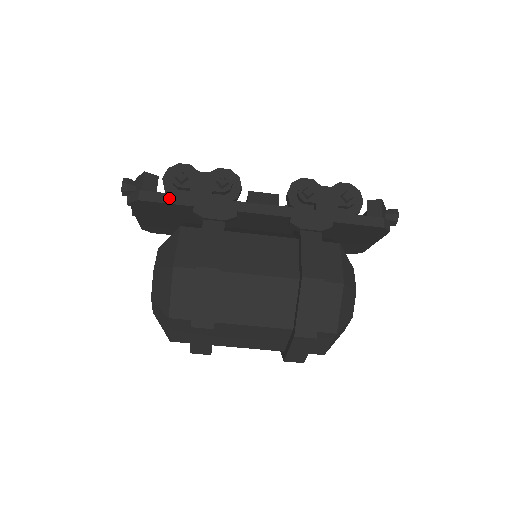
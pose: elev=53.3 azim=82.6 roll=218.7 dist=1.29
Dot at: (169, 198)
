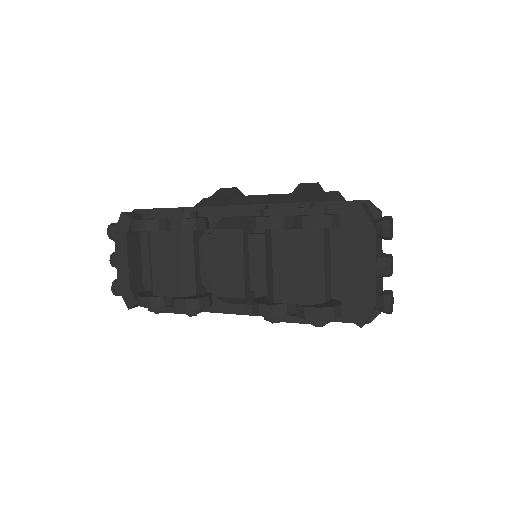
Dot at: occluded
